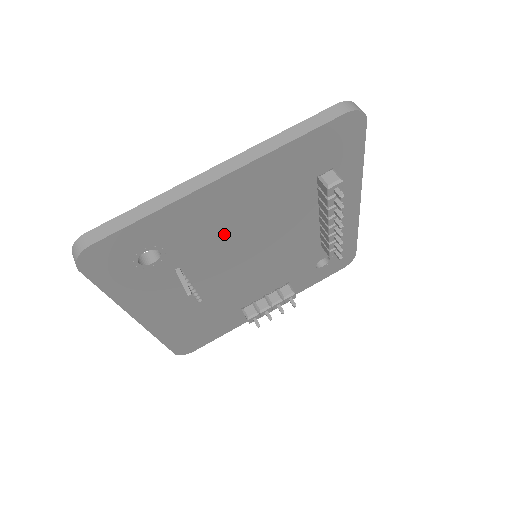
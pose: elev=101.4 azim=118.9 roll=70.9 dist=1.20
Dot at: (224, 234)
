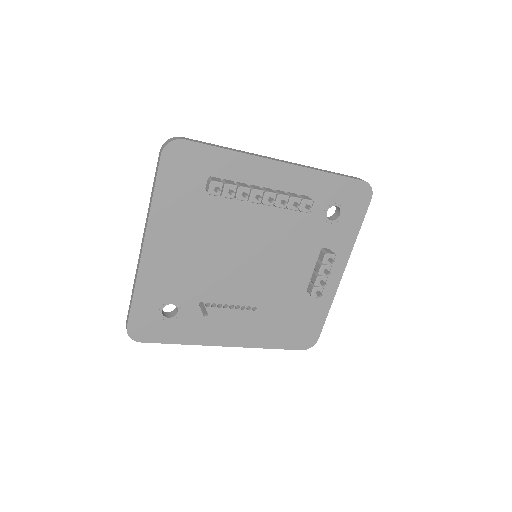
Dot at: (199, 267)
